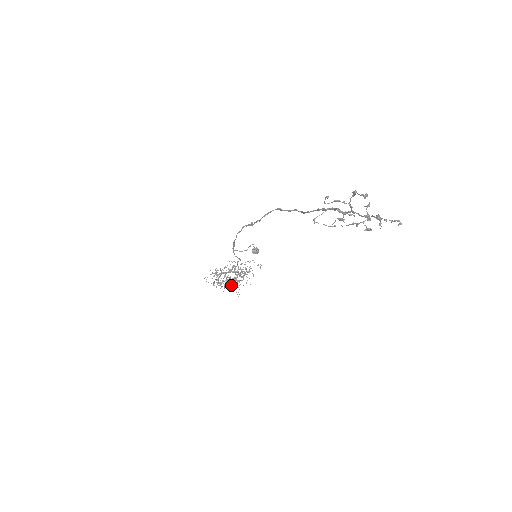
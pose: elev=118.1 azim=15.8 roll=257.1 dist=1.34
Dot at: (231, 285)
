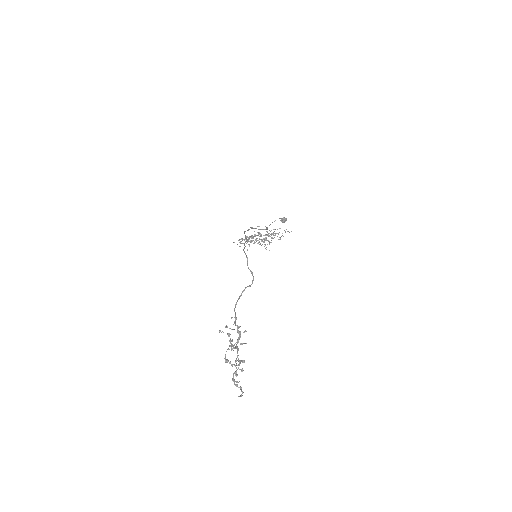
Dot at: occluded
